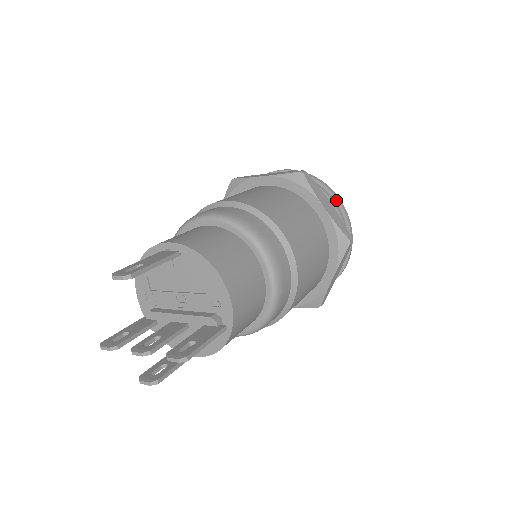
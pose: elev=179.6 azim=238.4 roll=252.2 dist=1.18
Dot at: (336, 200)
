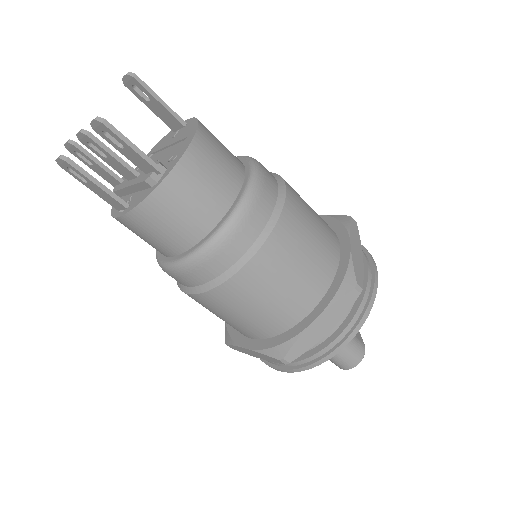
Dot at: (372, 269)
